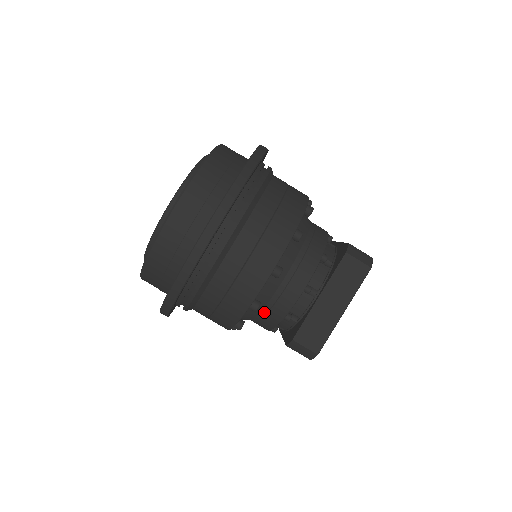
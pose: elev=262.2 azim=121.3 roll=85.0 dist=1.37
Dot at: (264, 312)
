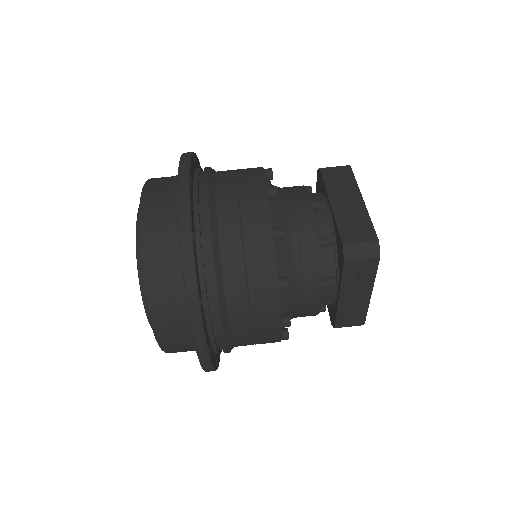
Dot at: (296, 253)
